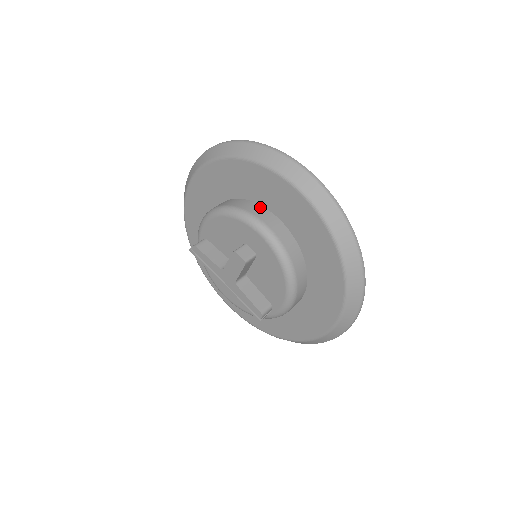
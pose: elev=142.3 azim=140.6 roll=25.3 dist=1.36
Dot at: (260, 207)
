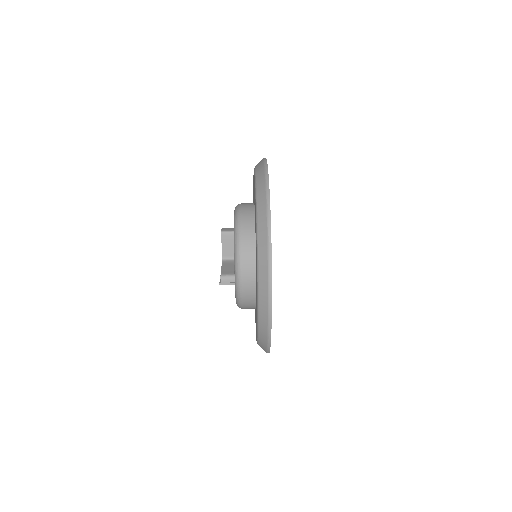
Dot at: occluded
